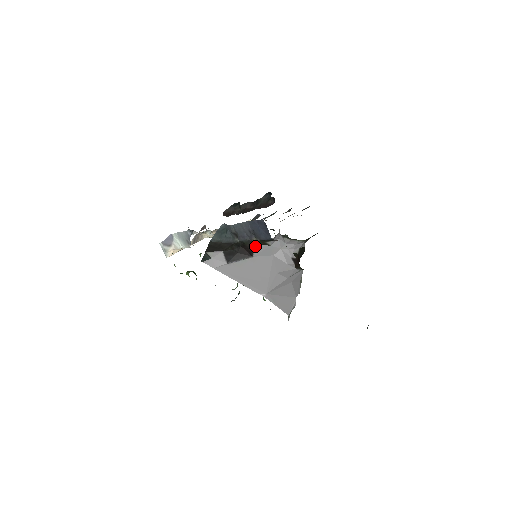
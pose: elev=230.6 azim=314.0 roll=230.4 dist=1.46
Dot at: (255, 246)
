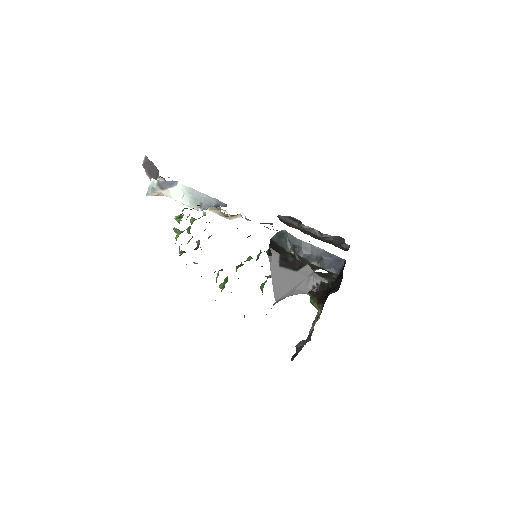
Dot at: (306, 266)
